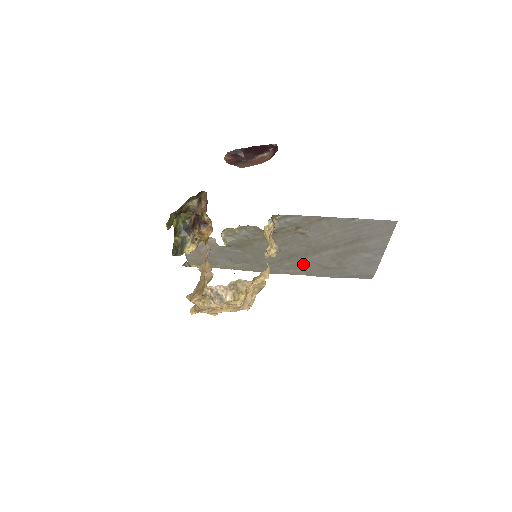
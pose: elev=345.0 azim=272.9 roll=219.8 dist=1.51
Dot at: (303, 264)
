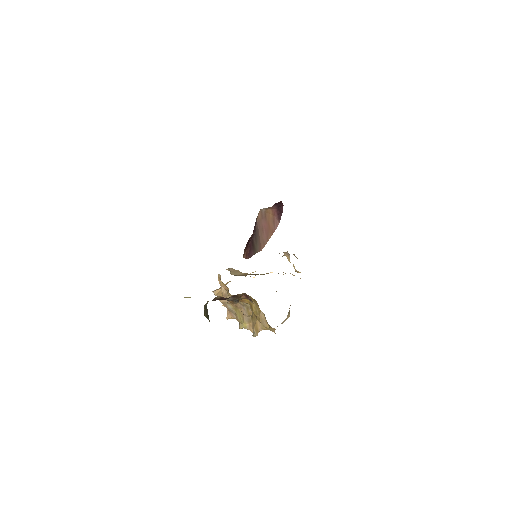
Dot at: occluded
